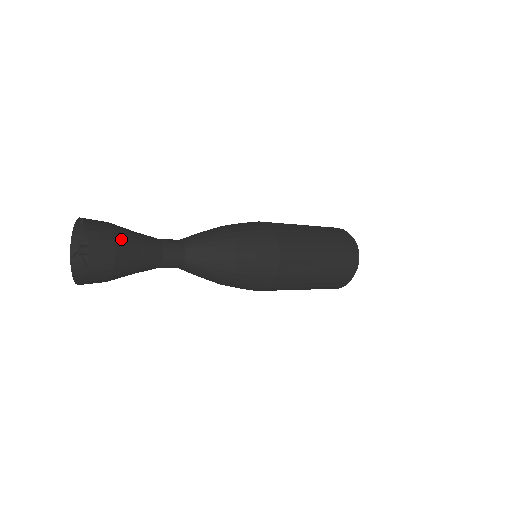
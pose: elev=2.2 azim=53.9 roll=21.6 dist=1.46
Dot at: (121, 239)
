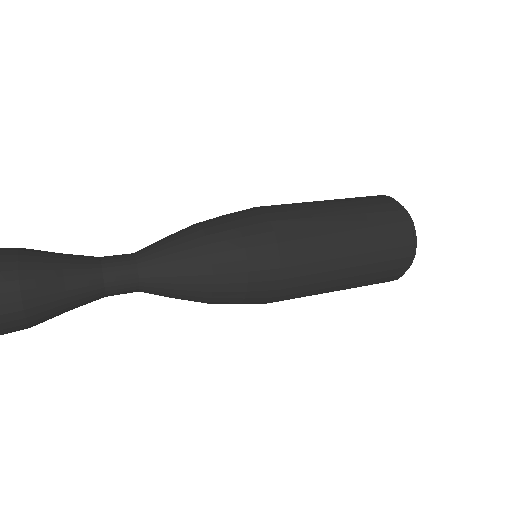
Dot at: (32, 294)
